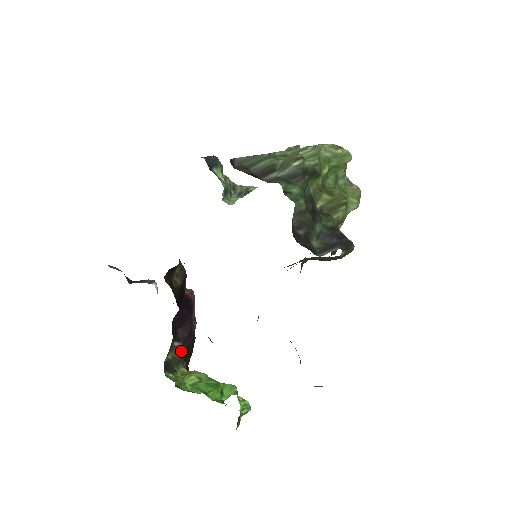
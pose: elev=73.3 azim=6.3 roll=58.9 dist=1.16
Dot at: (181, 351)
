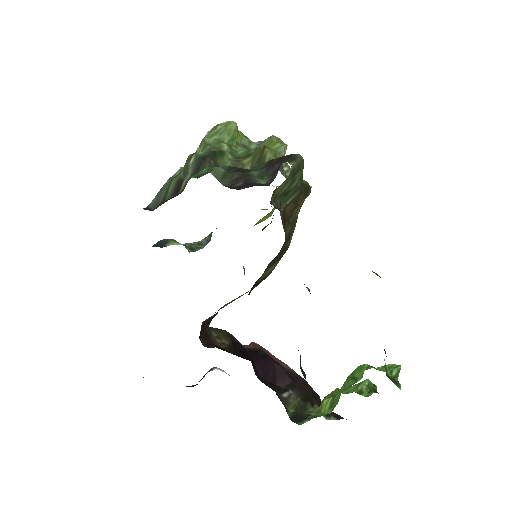
Dot at: (297, 397)
